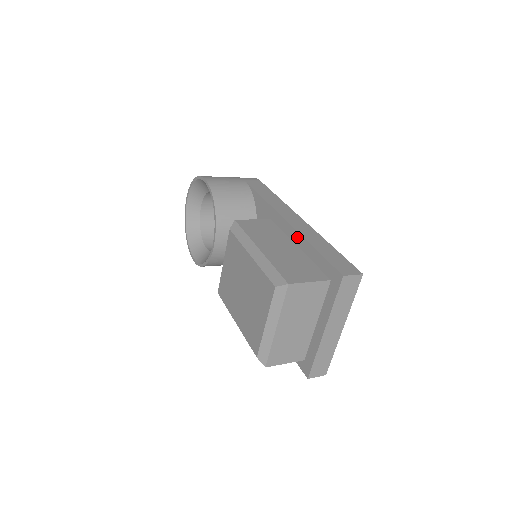
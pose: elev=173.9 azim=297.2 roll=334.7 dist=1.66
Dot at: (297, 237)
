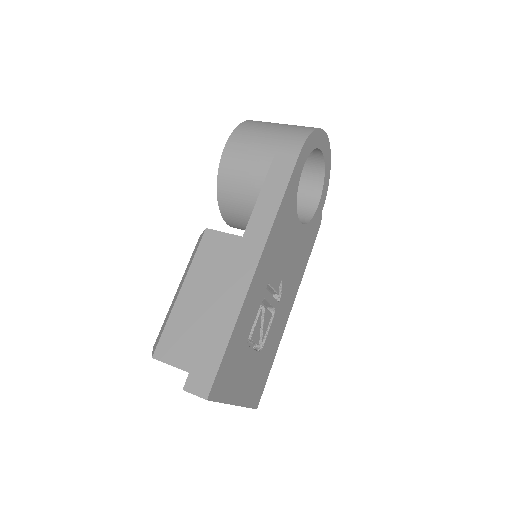
Dot at: (222, 295)
